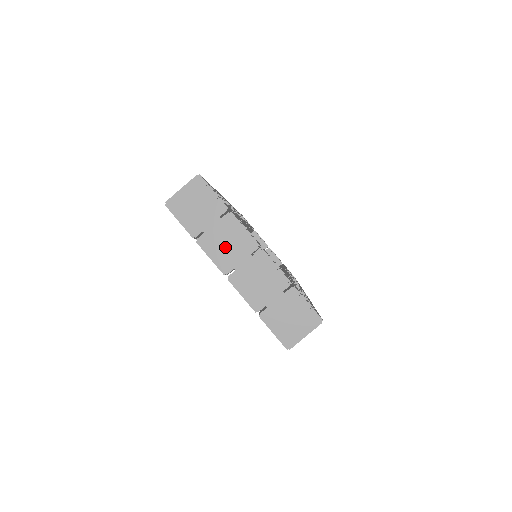
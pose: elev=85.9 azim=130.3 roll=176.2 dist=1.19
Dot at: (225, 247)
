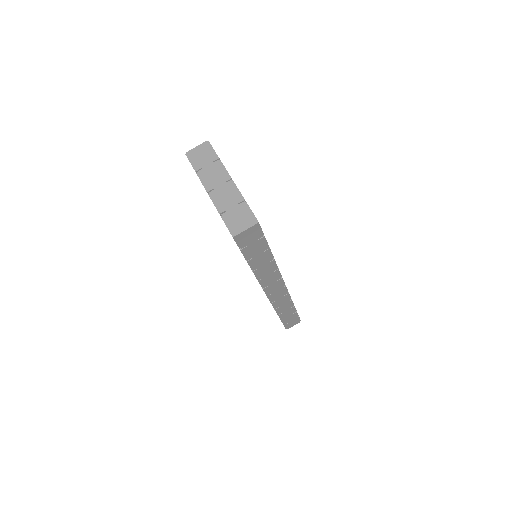
Dot at: (212, 177)
